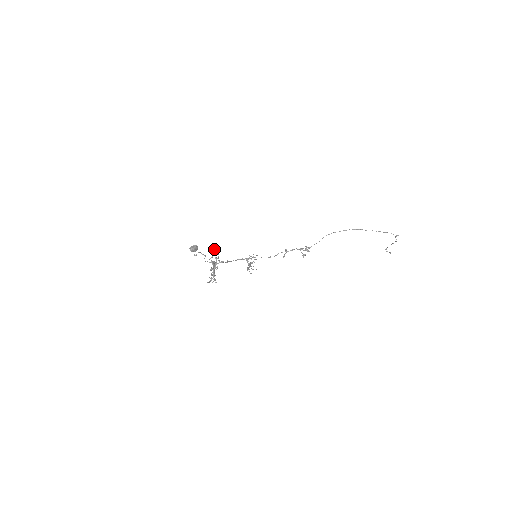
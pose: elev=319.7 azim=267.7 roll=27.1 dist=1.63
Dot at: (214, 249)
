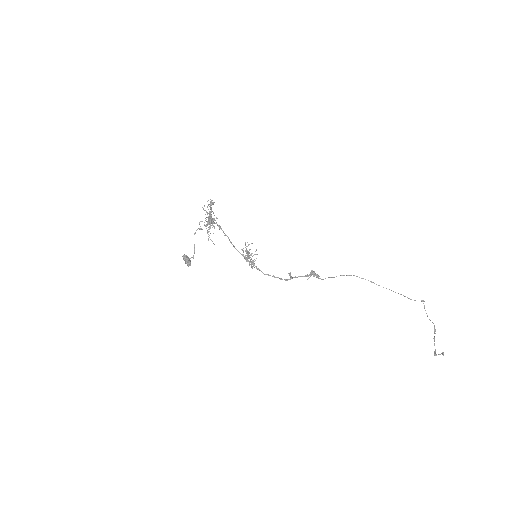
Dot at: occluded
